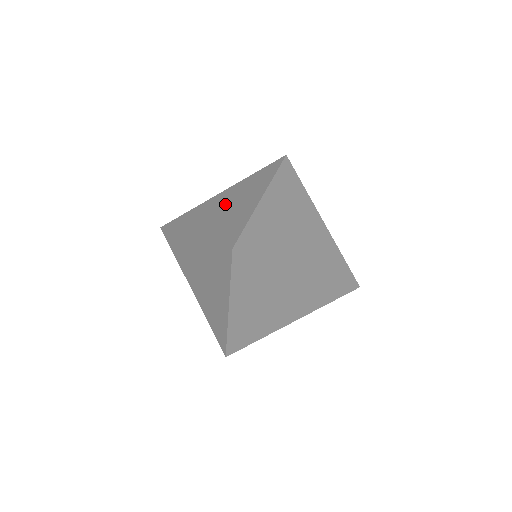
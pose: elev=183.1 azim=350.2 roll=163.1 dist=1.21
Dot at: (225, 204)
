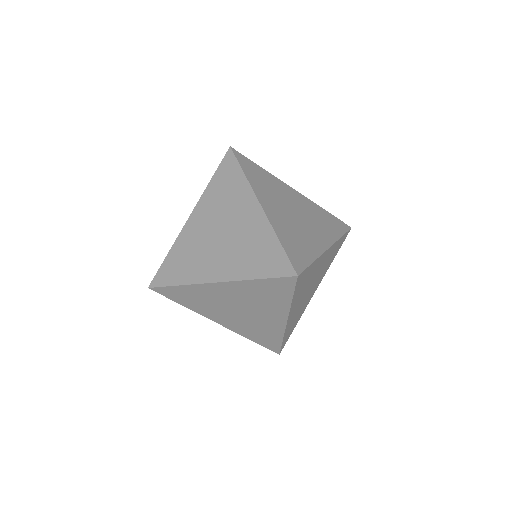
Dot at: occluded
